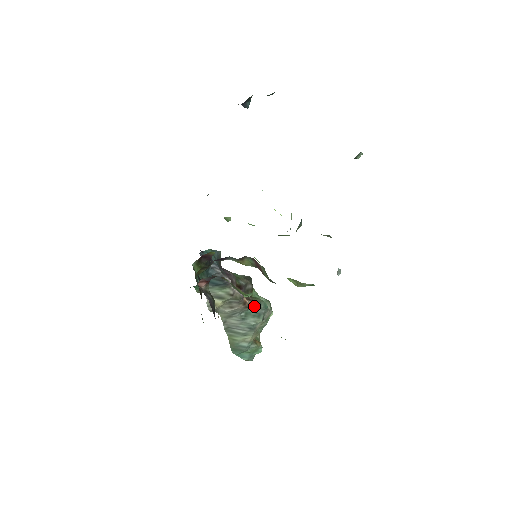
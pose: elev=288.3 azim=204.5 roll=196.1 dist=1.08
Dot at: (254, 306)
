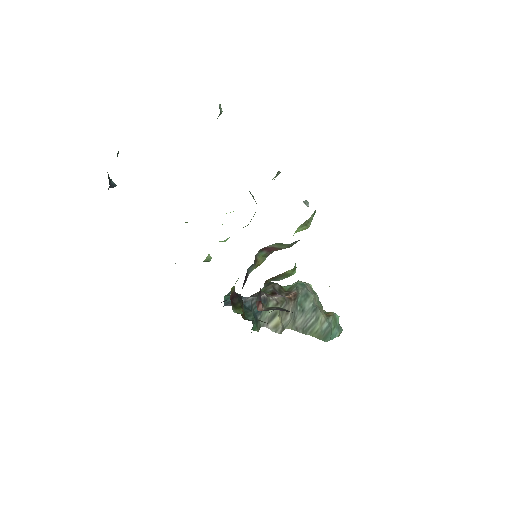
Dot at: (297, 293)
